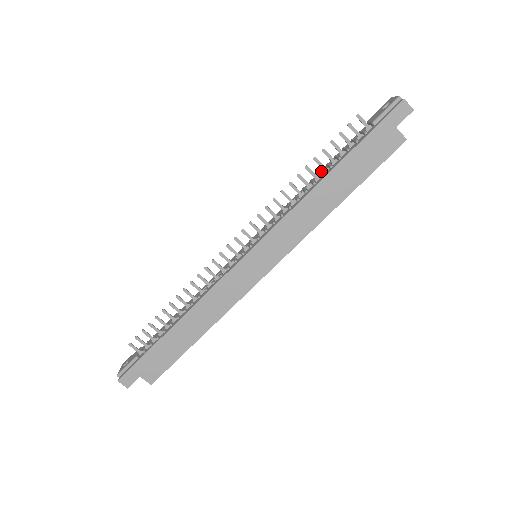
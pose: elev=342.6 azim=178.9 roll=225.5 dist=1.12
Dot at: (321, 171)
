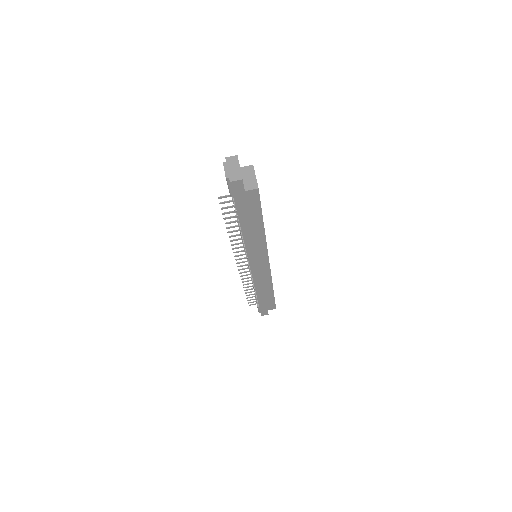
Dot at: occluded
